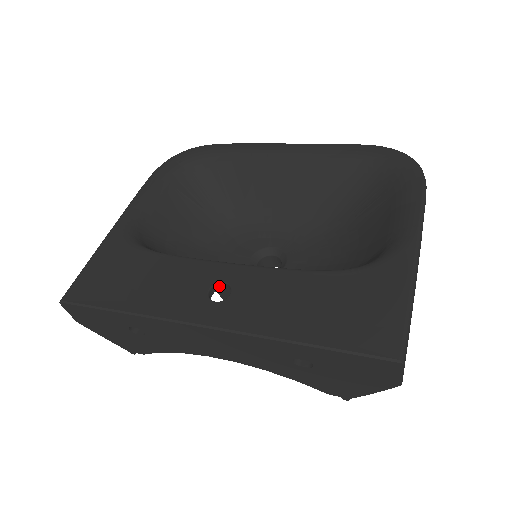
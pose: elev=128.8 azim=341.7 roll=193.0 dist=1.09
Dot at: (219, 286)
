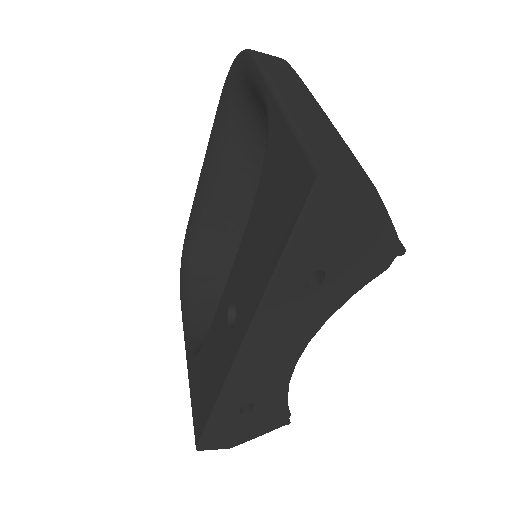
Dot at: (233, 311)
